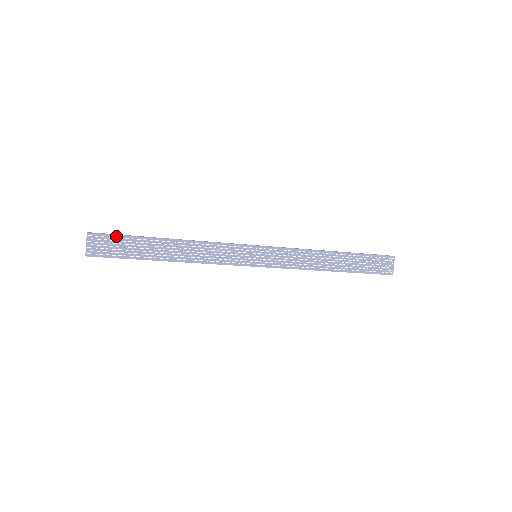
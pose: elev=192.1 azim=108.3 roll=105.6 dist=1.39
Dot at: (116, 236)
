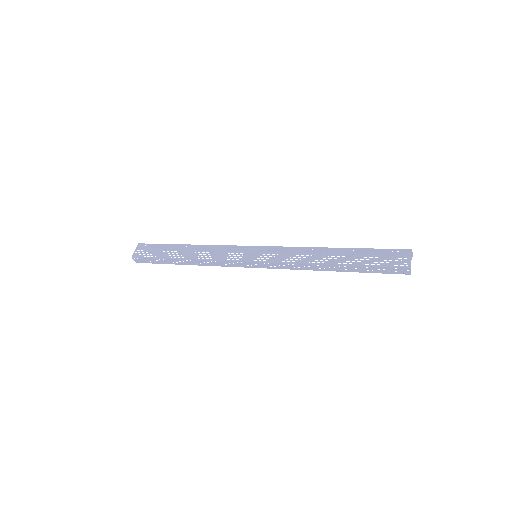
Dot at: (154, 245)
